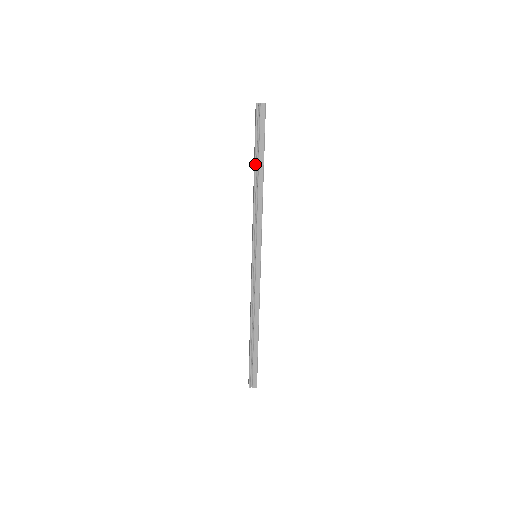
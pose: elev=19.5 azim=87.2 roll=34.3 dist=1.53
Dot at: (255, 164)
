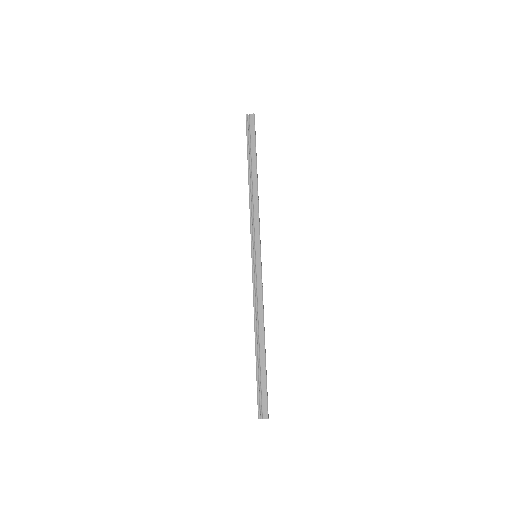
Dot at: (248, 164)
